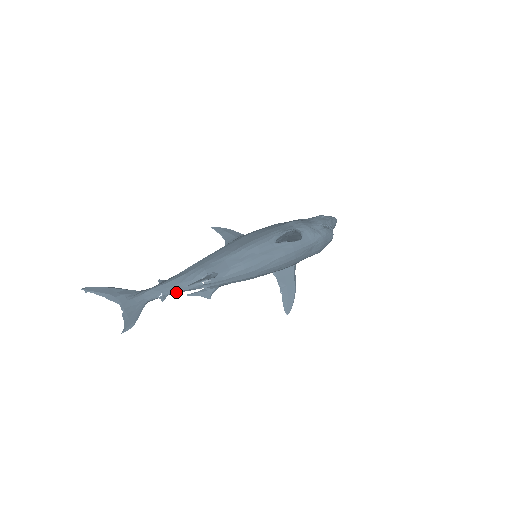
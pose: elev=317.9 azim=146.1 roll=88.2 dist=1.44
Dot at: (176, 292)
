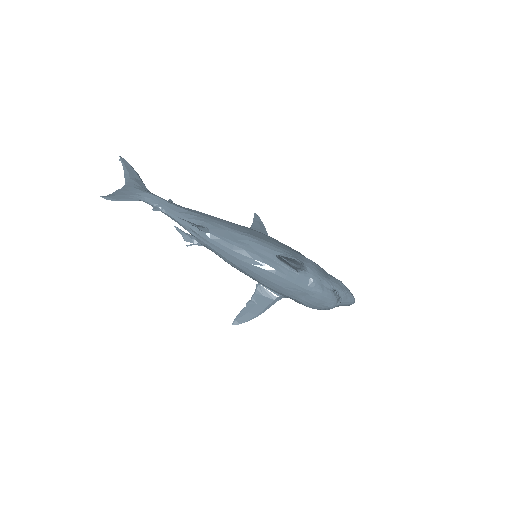
Dot at: (169, 215)
